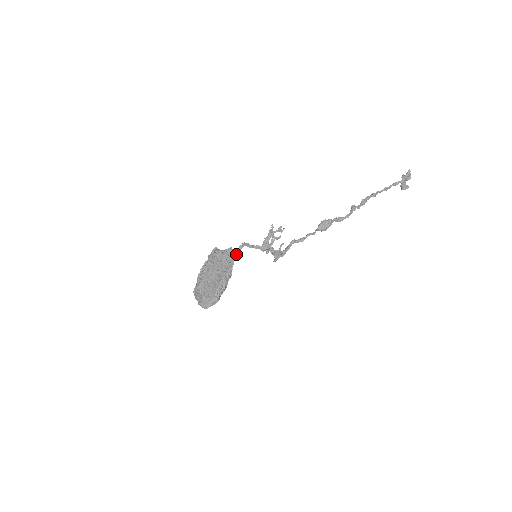
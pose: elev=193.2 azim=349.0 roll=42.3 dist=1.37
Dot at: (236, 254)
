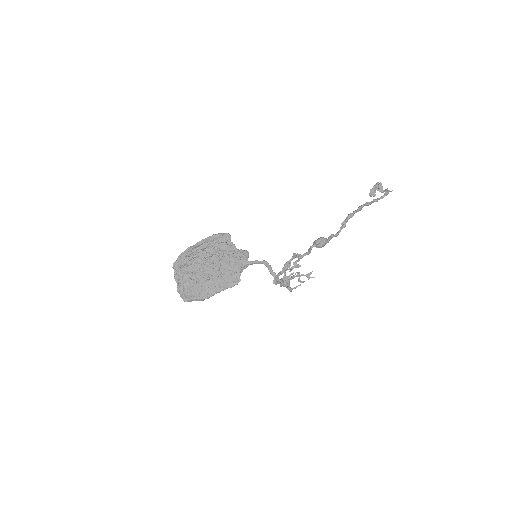
Dot at: (250, 264)
